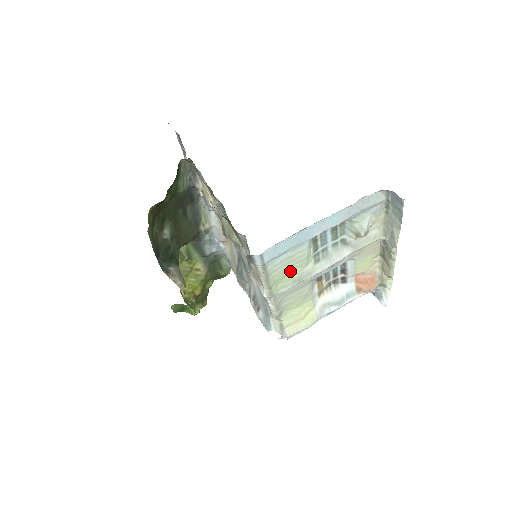
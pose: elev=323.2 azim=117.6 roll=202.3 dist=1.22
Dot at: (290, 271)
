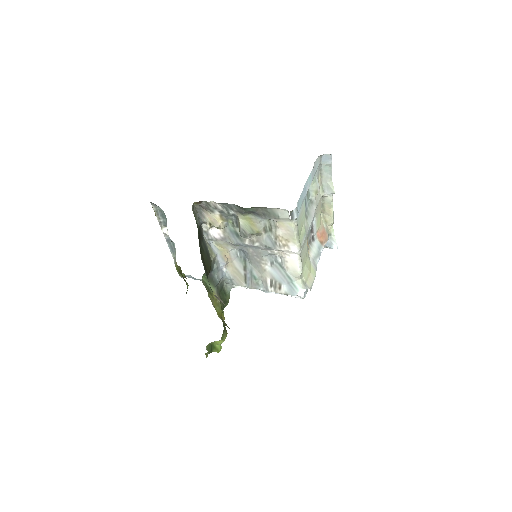
Dot at: (302, 226)
